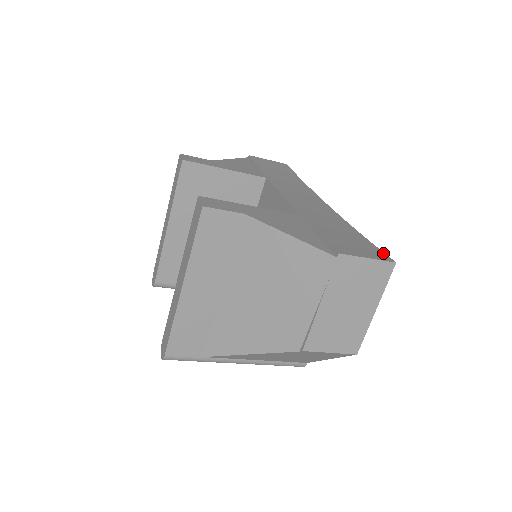
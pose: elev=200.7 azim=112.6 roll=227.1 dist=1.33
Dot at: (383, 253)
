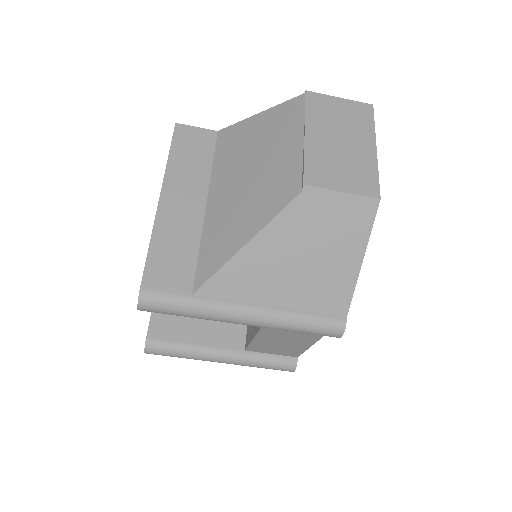
Dot at: occluded
